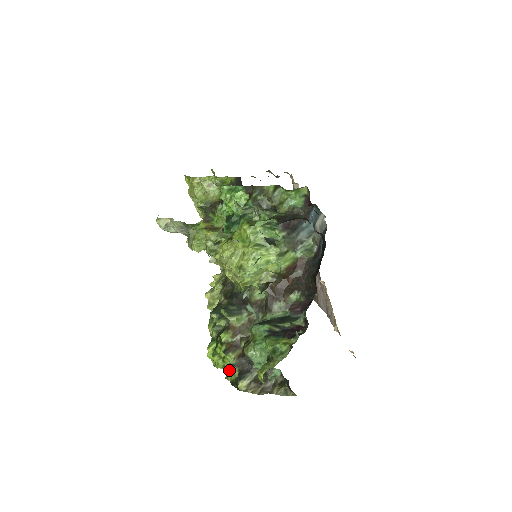
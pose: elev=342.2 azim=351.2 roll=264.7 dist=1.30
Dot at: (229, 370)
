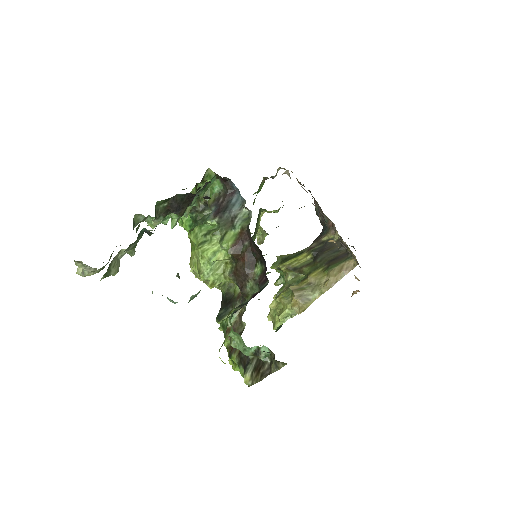
Dot at: occluded
